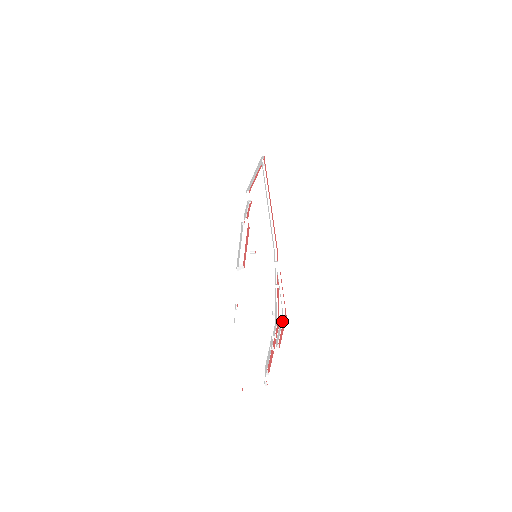
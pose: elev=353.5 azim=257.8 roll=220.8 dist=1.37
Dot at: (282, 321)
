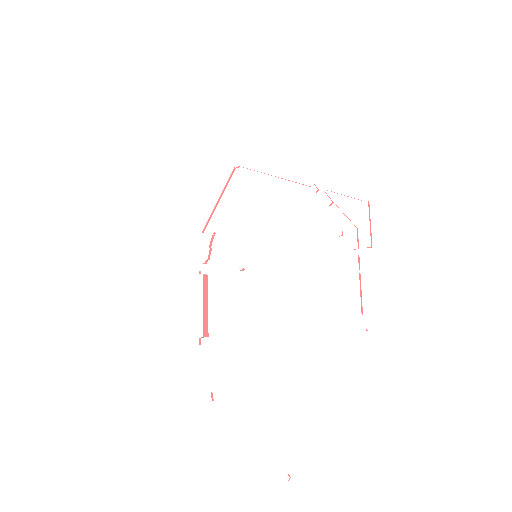
Dot at: (368, 207)
